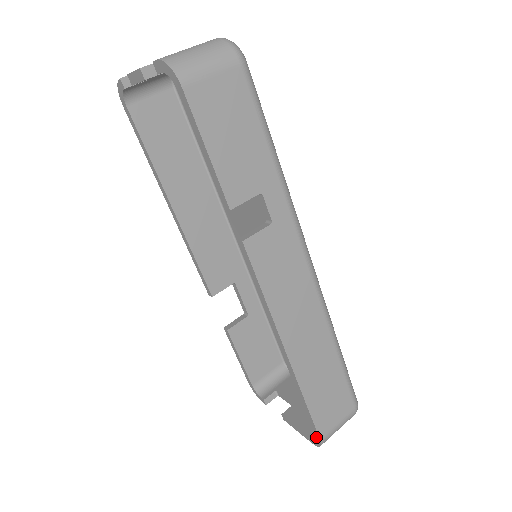
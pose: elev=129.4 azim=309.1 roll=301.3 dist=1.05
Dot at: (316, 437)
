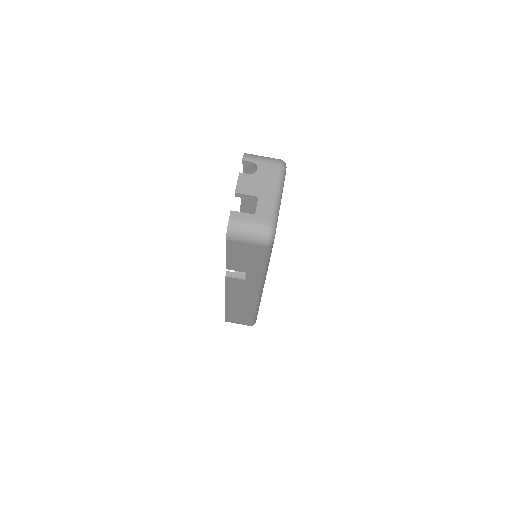
Dot at: occluded
